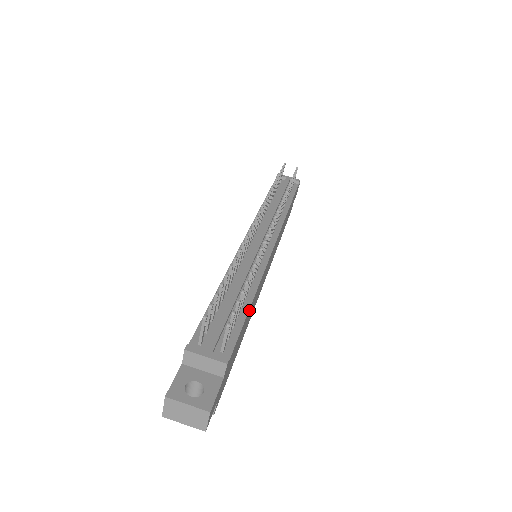
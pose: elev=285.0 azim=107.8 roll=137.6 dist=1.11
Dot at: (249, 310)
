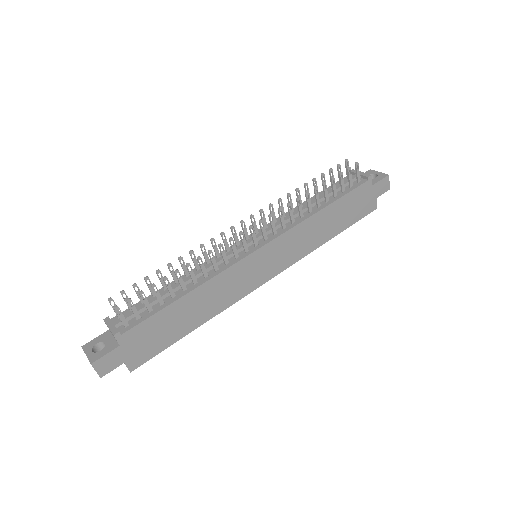
Dot at: (180, 301)
